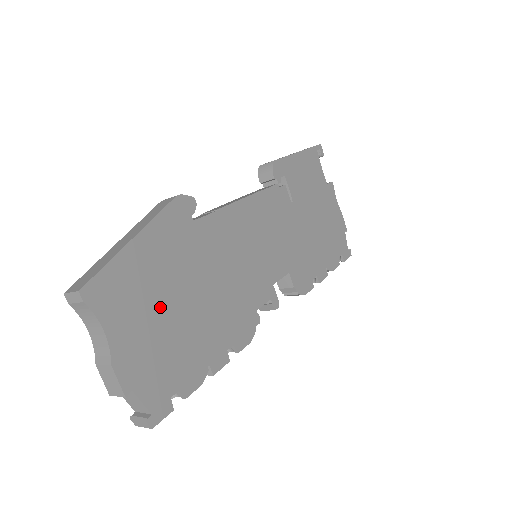
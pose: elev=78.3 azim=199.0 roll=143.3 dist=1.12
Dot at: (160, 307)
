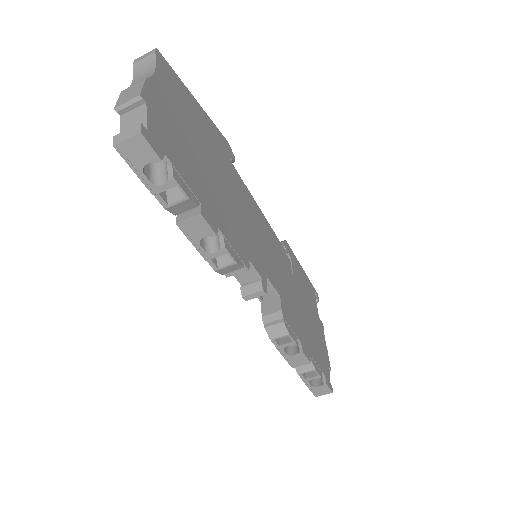
Dot at: (190, 131)
